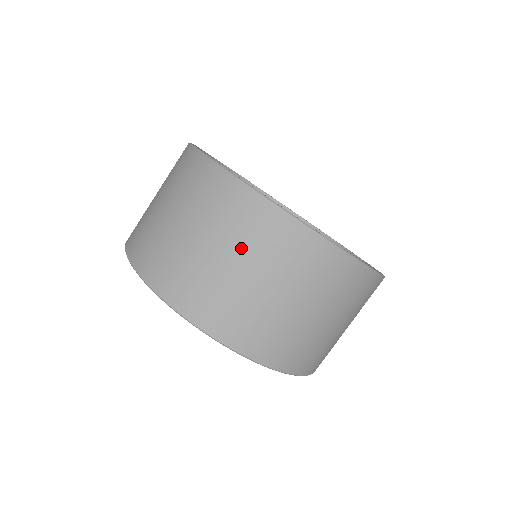
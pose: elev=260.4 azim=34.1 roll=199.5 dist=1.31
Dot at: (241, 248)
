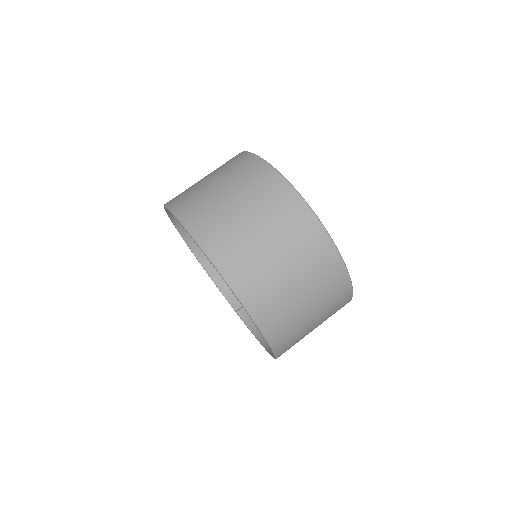
Dot at: (313, 287)
